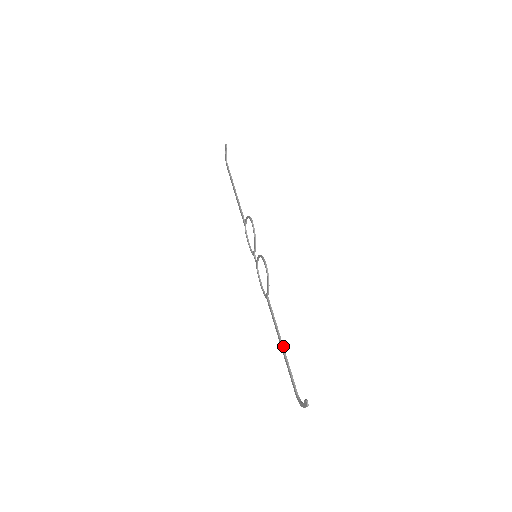
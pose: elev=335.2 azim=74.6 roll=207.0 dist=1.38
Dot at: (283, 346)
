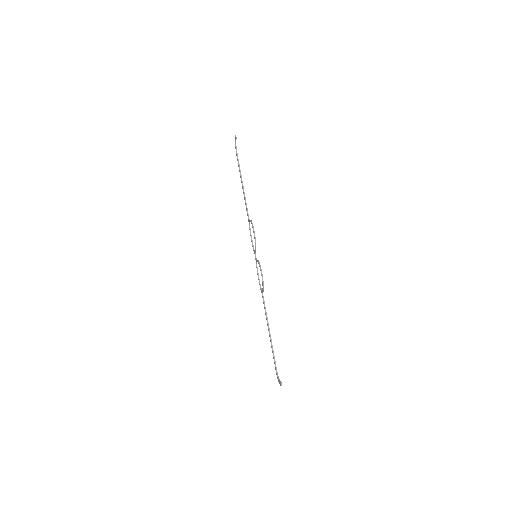
Dot at: (270, 335)
